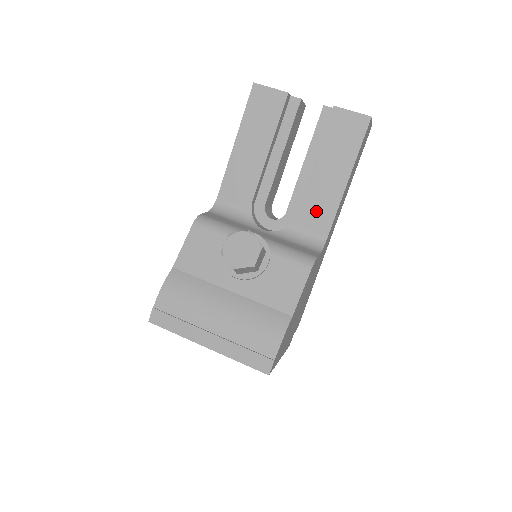
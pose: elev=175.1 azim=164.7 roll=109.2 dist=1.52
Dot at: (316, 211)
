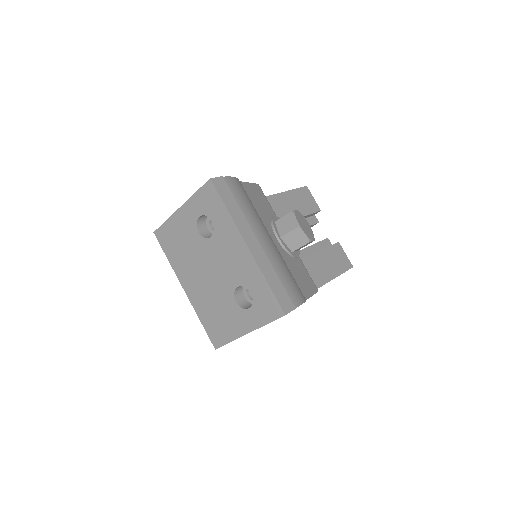
Dot at: occluded
